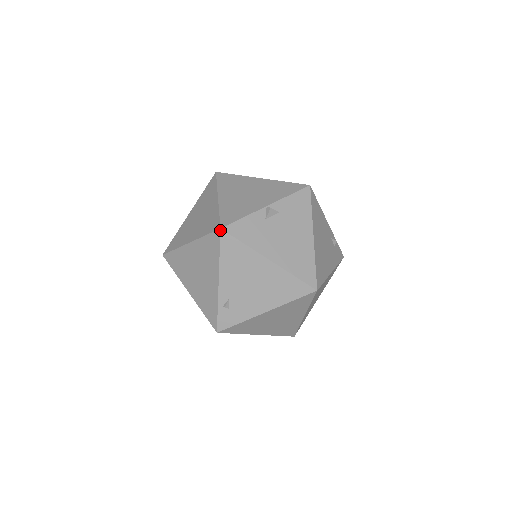
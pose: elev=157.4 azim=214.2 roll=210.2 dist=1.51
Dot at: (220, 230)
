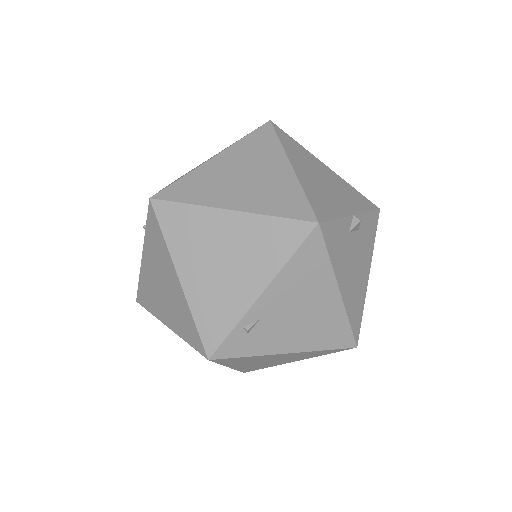
Dot at: (317, 224)
